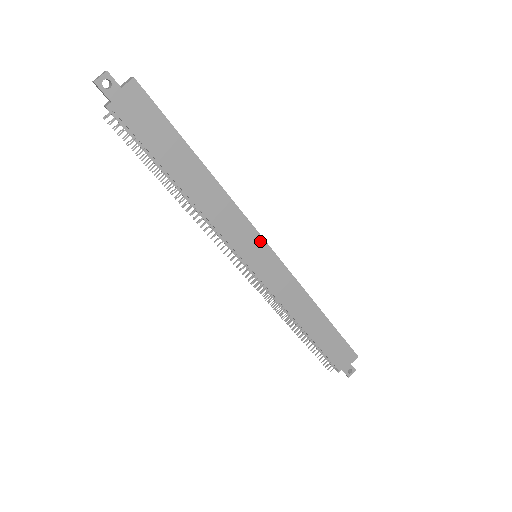
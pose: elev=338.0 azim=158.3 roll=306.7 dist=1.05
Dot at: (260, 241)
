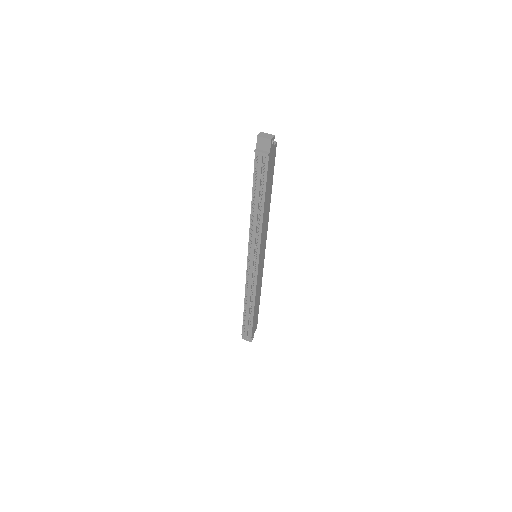
Dot at: (265, 246)
